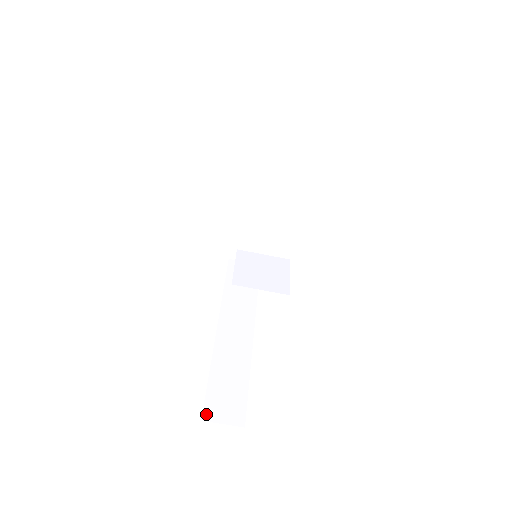
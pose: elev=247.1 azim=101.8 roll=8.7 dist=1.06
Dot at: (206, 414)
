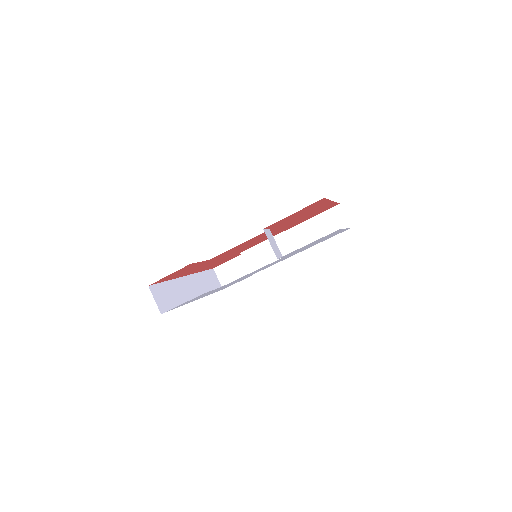
Dot at: (152, 287)
